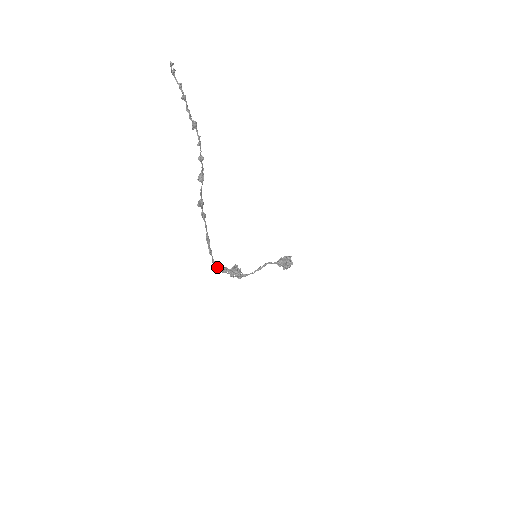
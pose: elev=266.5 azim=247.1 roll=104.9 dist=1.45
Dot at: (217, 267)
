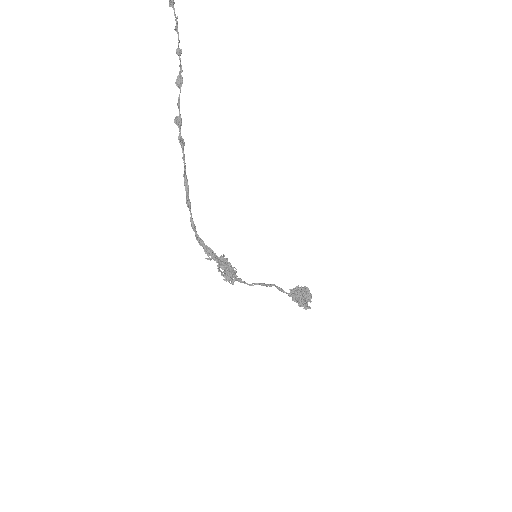
Dot at: (199, 242)
